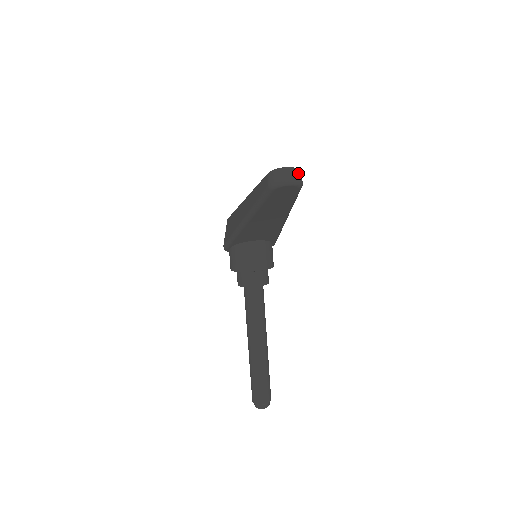
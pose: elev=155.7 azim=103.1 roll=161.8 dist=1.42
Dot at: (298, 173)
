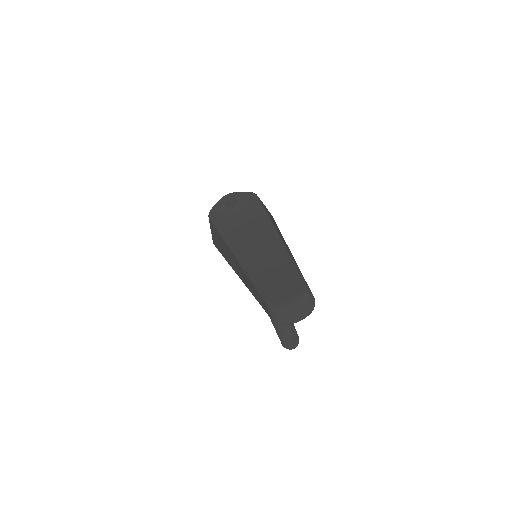
Dot at: (308, 301)
